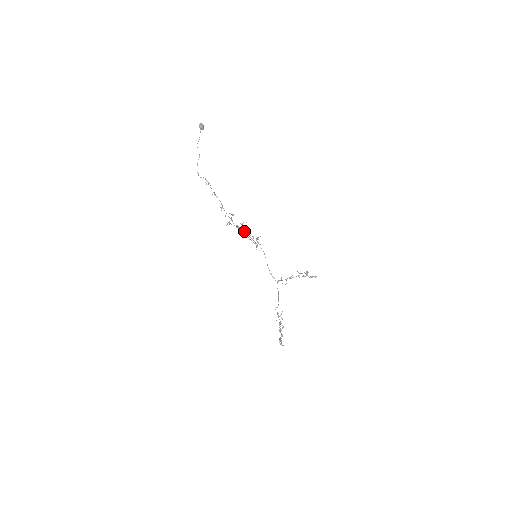
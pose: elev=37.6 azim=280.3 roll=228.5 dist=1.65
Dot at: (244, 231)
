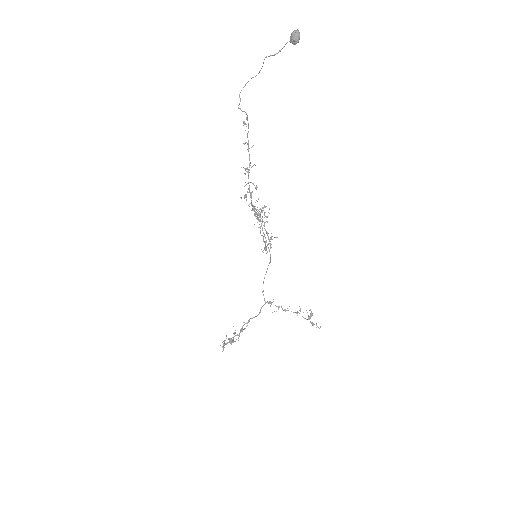
Dot at: (260, 220)
